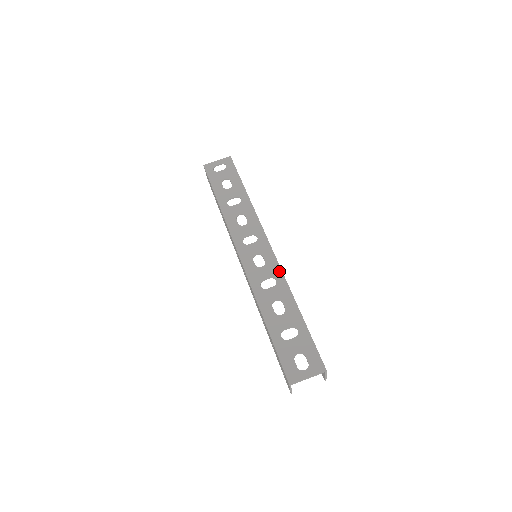
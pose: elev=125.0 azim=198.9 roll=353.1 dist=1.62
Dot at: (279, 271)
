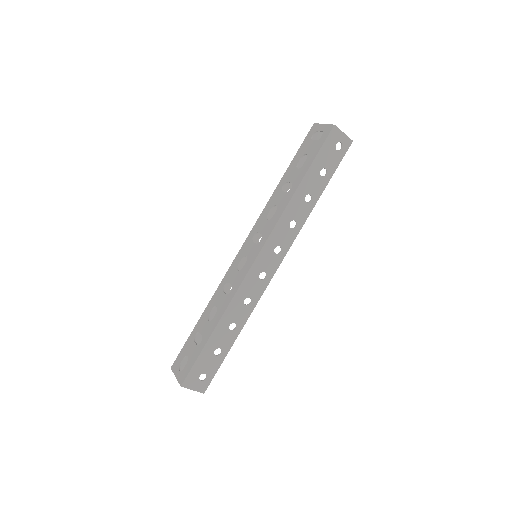
Dot at: (238, 286)
